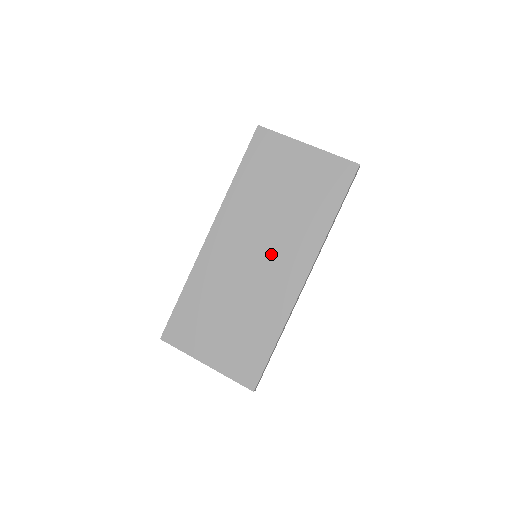
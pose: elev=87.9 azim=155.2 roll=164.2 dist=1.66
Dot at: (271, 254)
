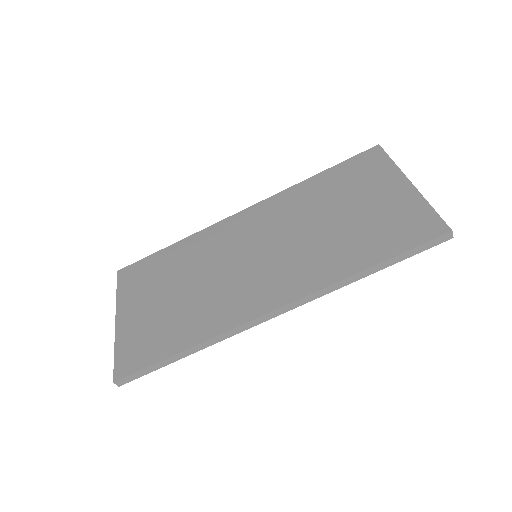
Dot at: (269, 262)
